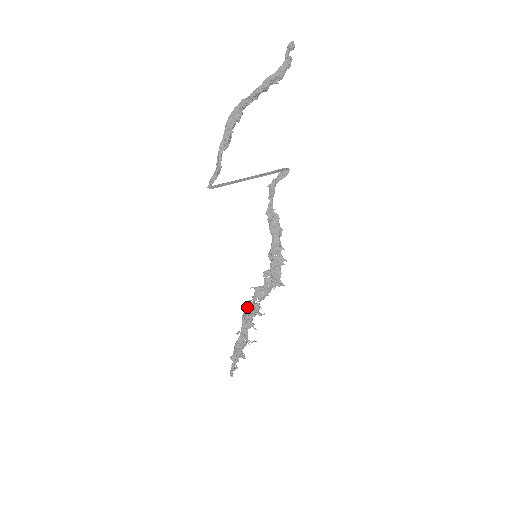
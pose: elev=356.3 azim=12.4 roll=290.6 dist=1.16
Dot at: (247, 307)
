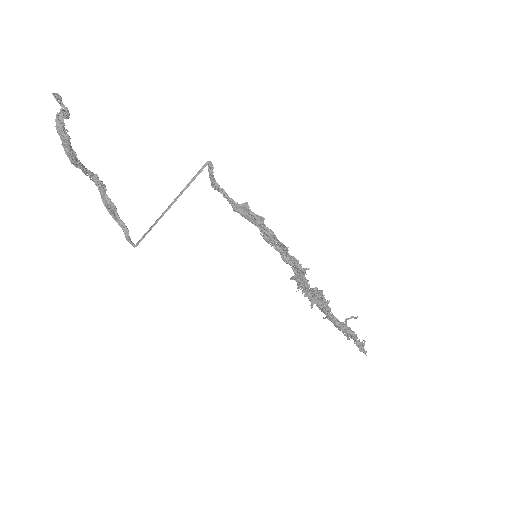
Dot at: (305, 296)
